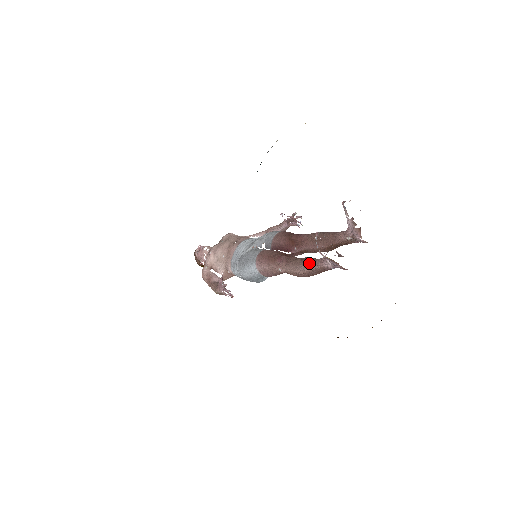
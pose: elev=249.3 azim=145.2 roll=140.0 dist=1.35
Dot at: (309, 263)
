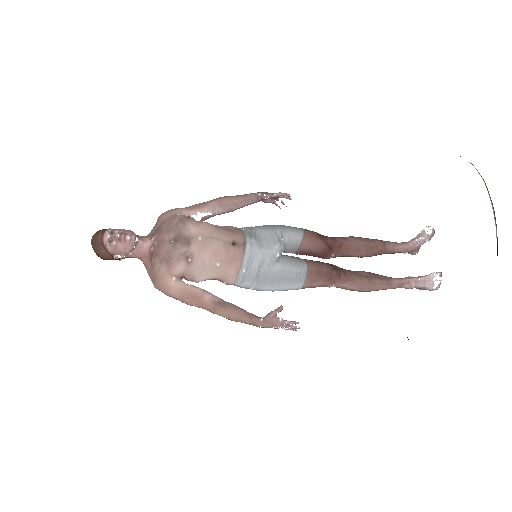
Dot at: (385, 284)
